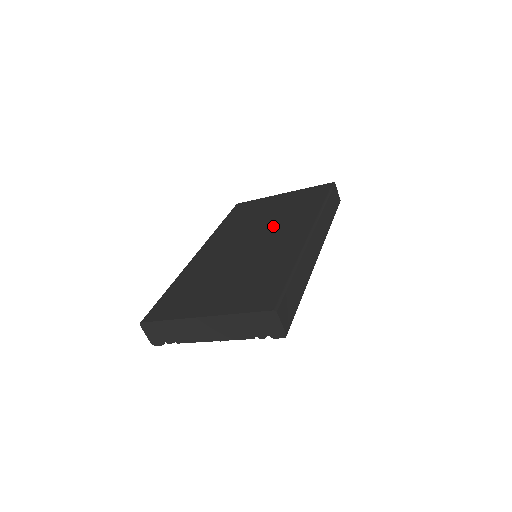
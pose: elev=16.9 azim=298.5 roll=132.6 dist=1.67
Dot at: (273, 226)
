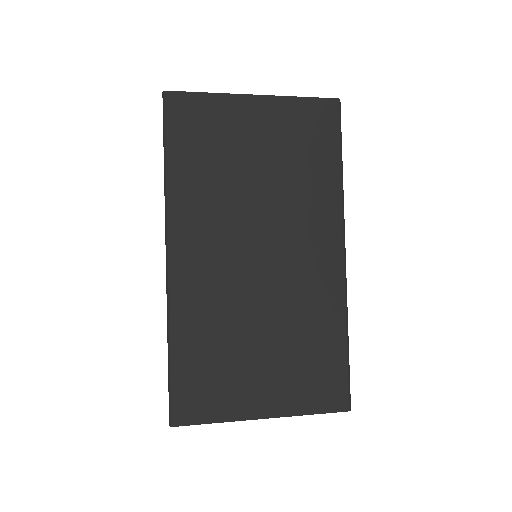
Dot at: (281, 216)
